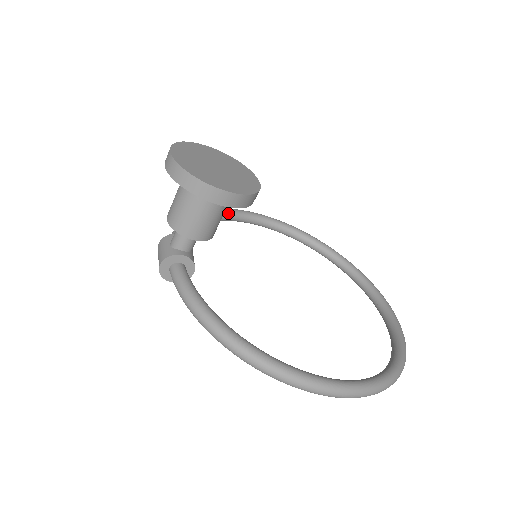
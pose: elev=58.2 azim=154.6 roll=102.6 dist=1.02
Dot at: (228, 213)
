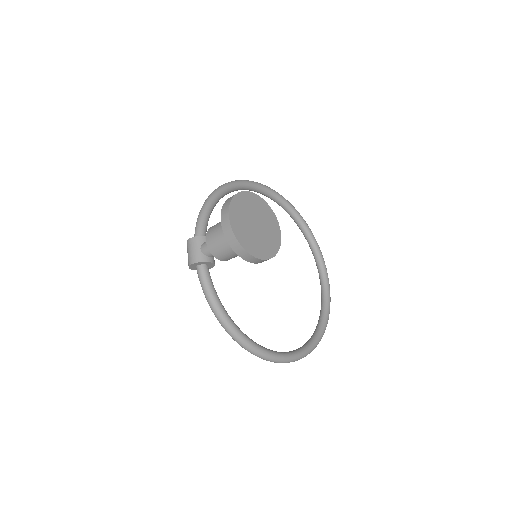
Dot at: (235, 188)
